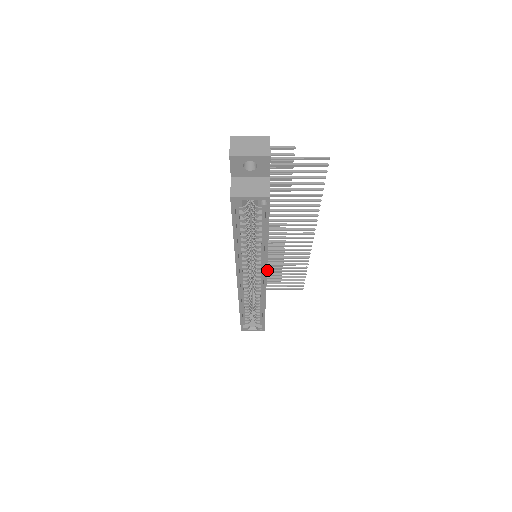
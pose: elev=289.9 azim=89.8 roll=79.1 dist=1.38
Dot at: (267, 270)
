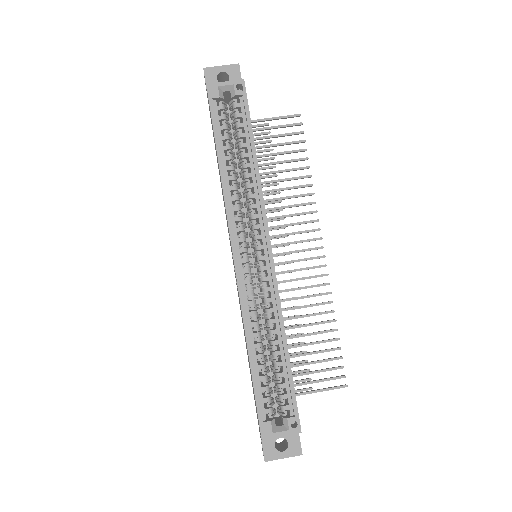
Dot at: occluded
